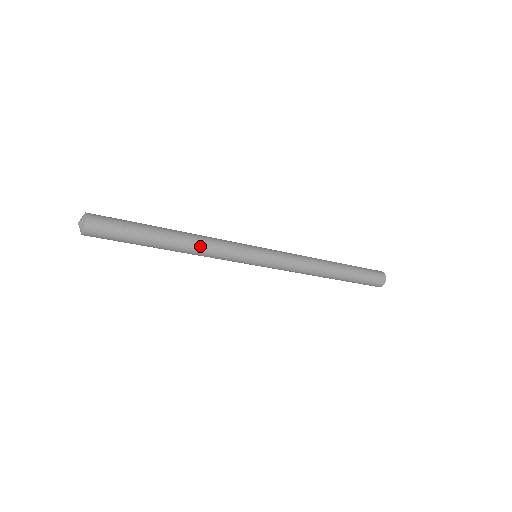
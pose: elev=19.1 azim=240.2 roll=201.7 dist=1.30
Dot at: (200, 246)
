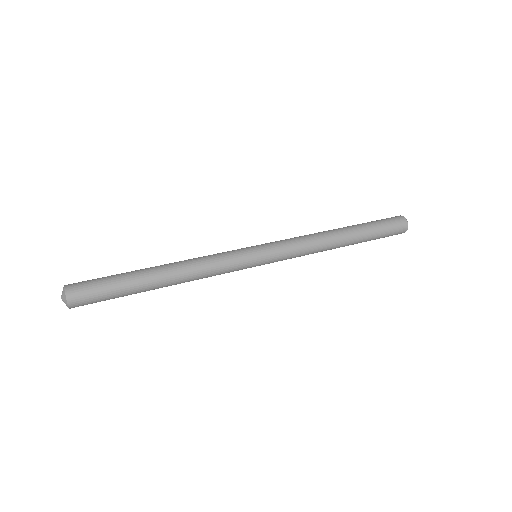
Dot at: (192, 279)
